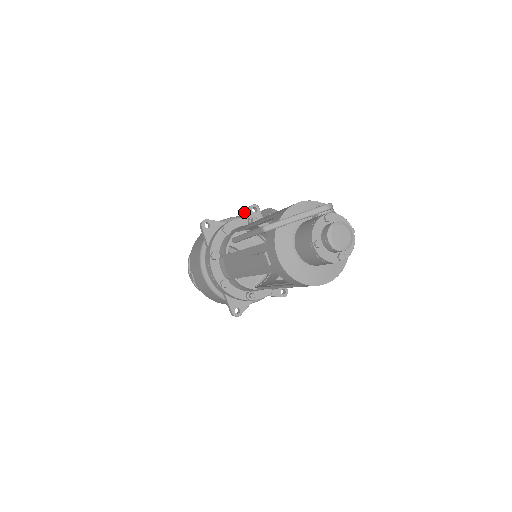
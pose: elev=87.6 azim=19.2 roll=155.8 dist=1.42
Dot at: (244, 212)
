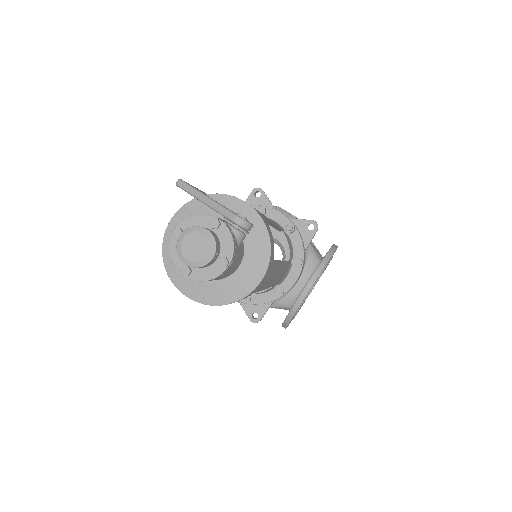
Dot at: occluded
